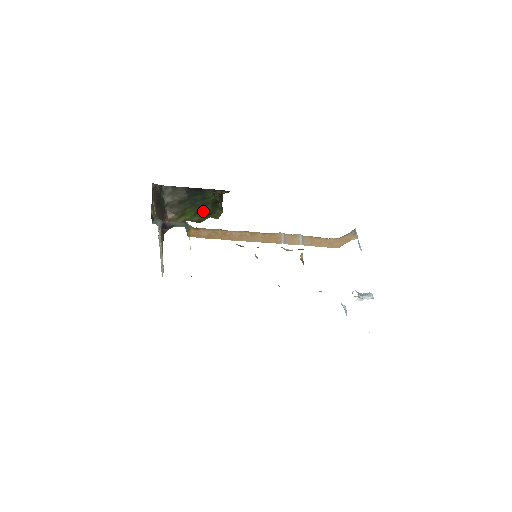
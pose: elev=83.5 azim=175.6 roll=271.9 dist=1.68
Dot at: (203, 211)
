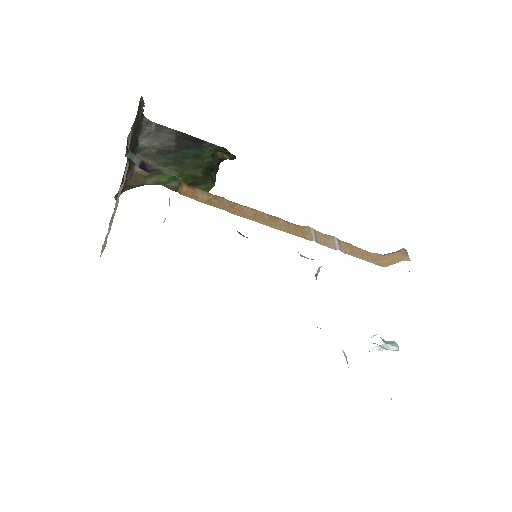
Dot at: (189, 176)
